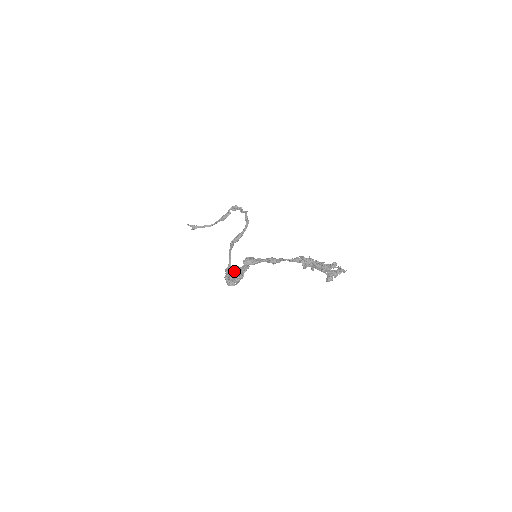
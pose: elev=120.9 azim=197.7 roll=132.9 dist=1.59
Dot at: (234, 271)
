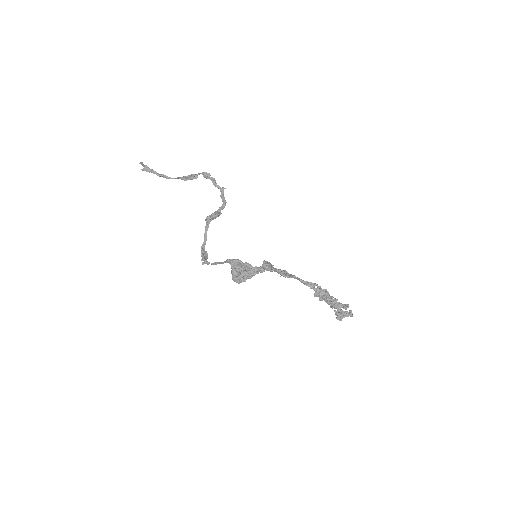
Dot at: (245, 268)
